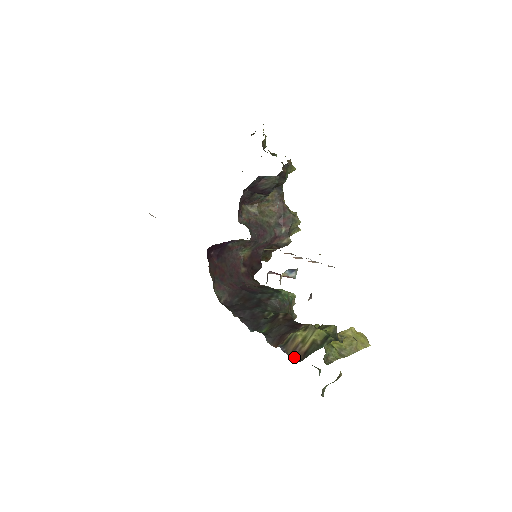
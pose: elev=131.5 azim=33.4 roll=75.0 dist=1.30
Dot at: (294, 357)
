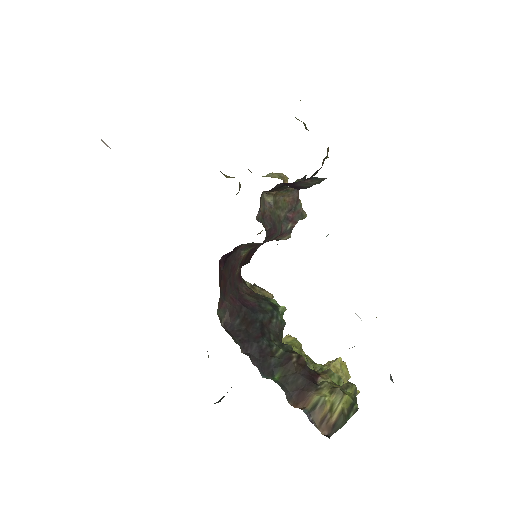
Dot at: (322, 430)
